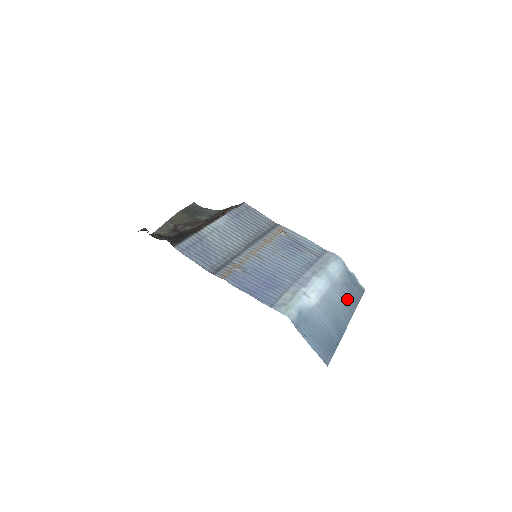
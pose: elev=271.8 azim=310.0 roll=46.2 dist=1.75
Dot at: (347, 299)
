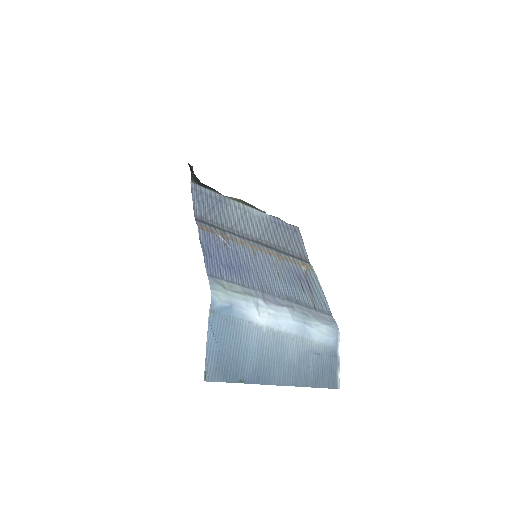
Dot at: (304, 367)
